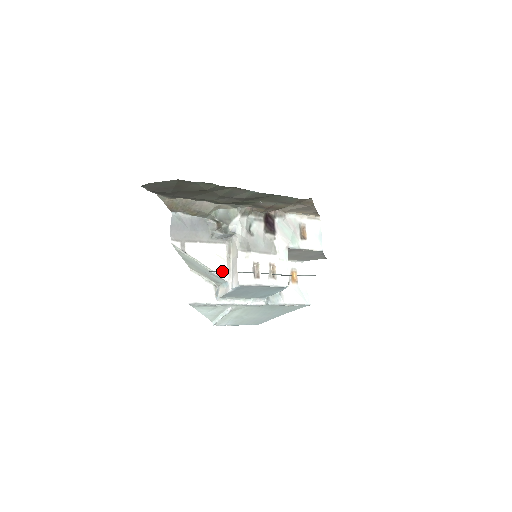
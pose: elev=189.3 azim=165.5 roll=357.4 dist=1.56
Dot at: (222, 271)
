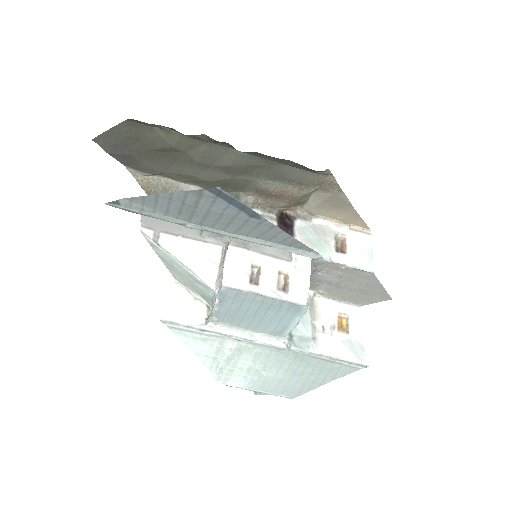
Dot at: (151, 213)
